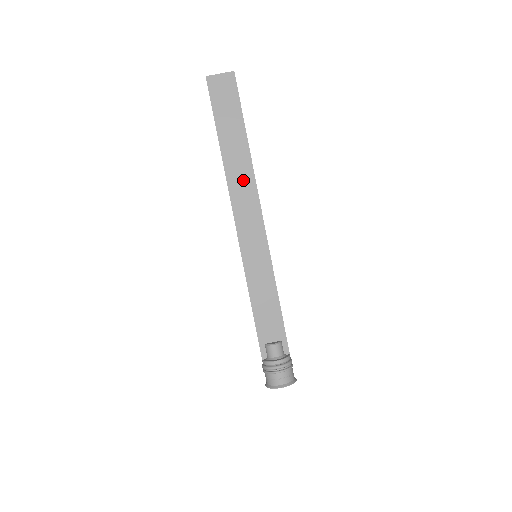
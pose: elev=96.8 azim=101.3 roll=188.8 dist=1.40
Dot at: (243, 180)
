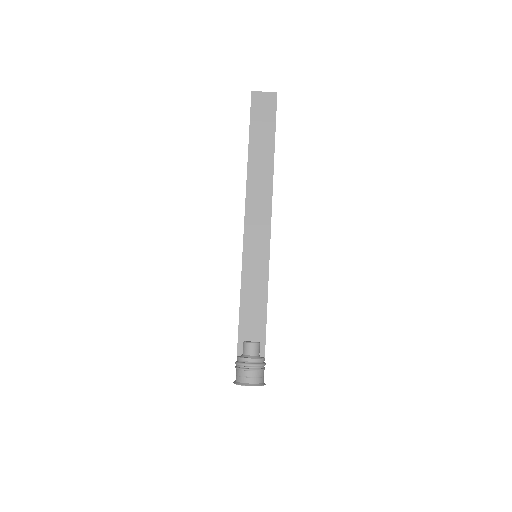
Dot at: (261, 185)
